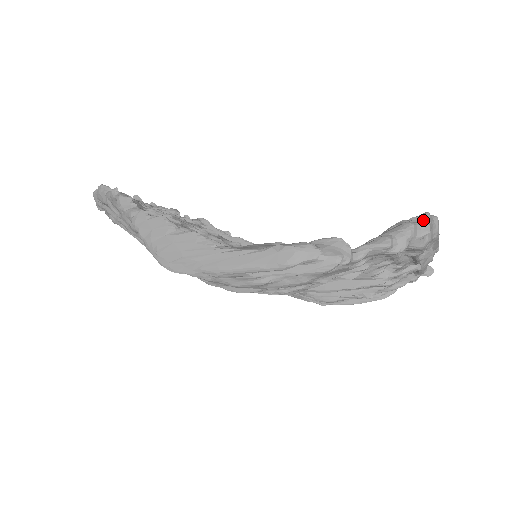
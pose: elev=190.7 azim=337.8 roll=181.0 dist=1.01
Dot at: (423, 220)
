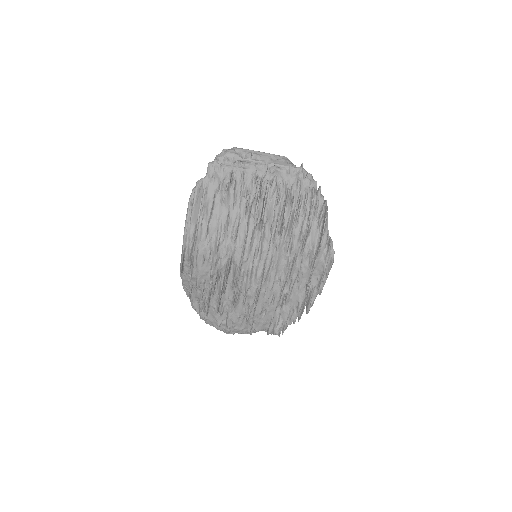
Dot at: occluded
